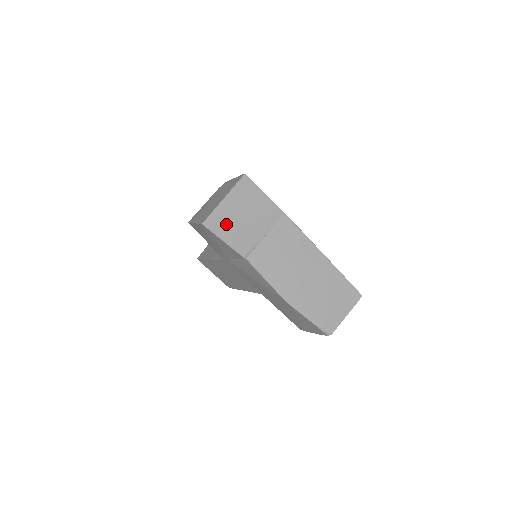
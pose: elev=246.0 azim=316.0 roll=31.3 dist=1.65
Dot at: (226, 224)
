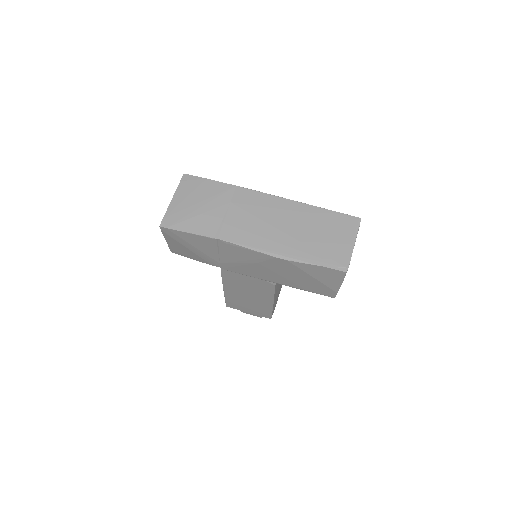
Dot at: (183, 218)
